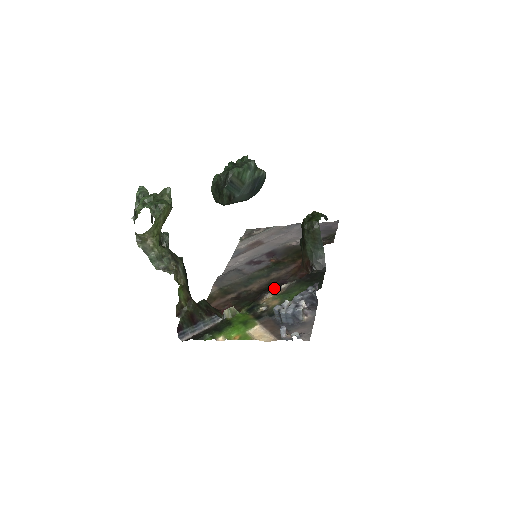
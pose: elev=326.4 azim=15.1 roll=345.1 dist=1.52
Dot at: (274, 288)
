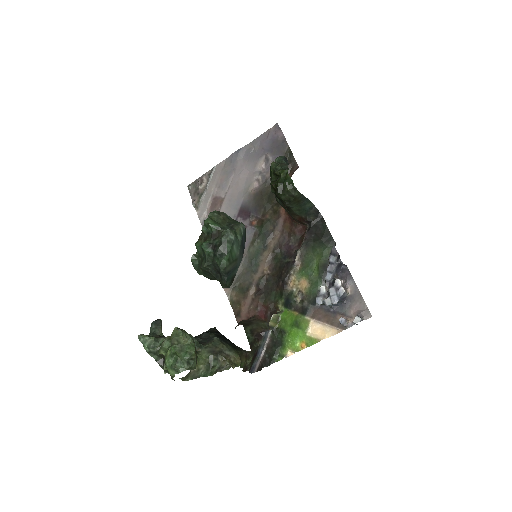
Dot at: (288, 265)
